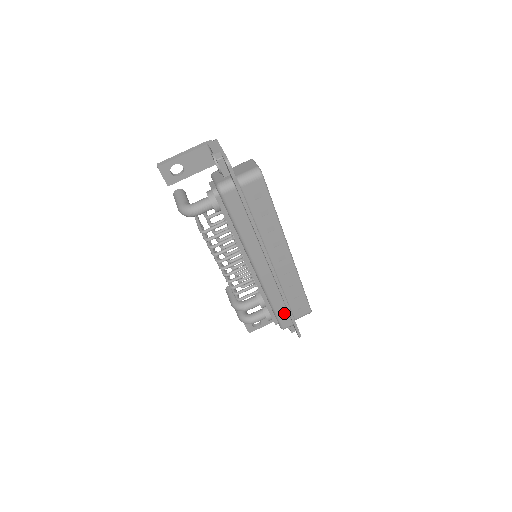
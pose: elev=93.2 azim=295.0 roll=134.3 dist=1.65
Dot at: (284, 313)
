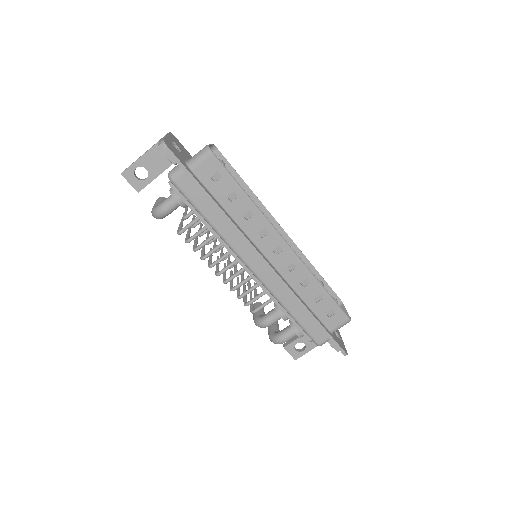
Dot at: (310, 323)
